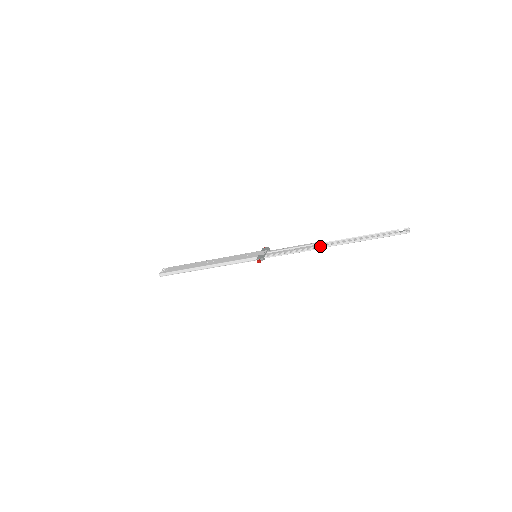
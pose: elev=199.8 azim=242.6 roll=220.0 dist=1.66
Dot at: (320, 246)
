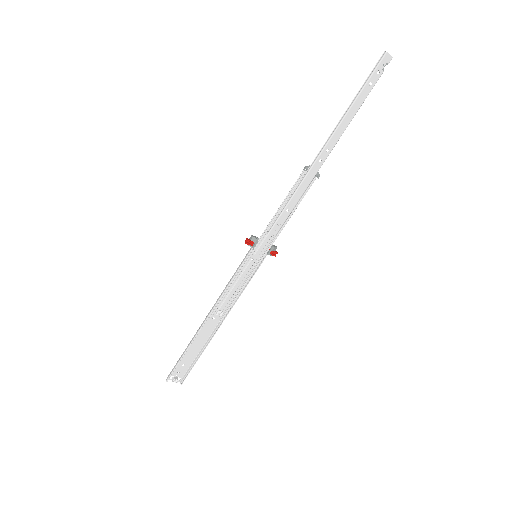
Dot at: (307, 166)
